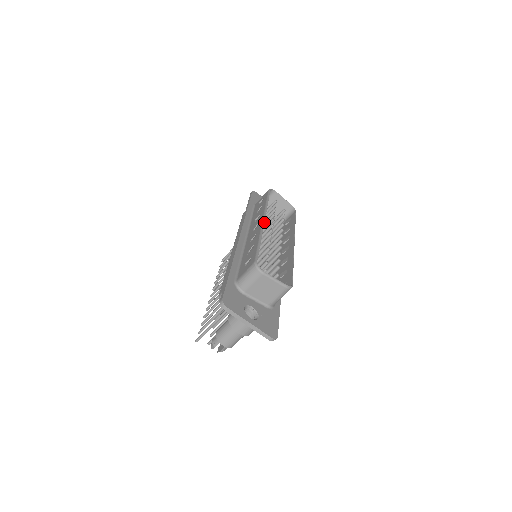
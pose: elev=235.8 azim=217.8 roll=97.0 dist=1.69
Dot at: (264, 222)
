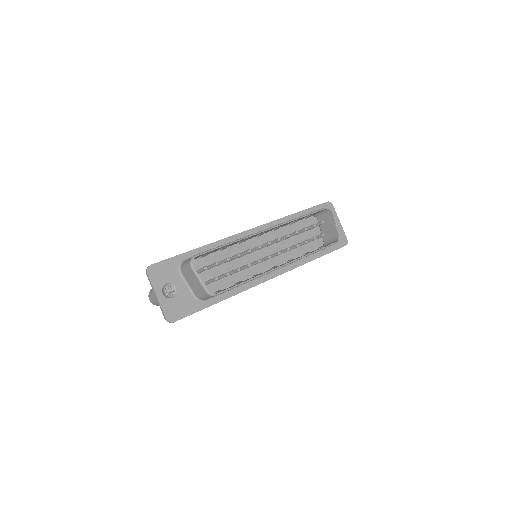
Dot at: occluded
